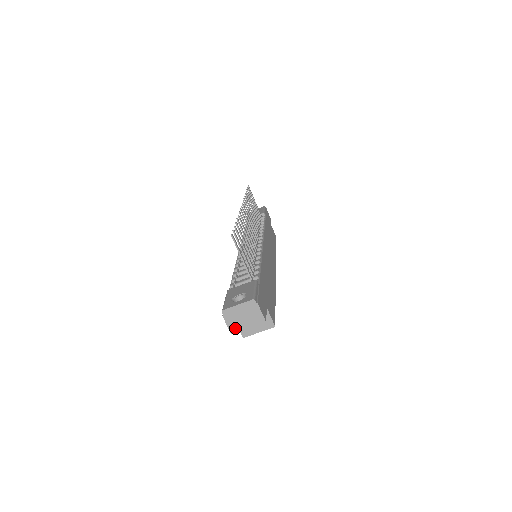
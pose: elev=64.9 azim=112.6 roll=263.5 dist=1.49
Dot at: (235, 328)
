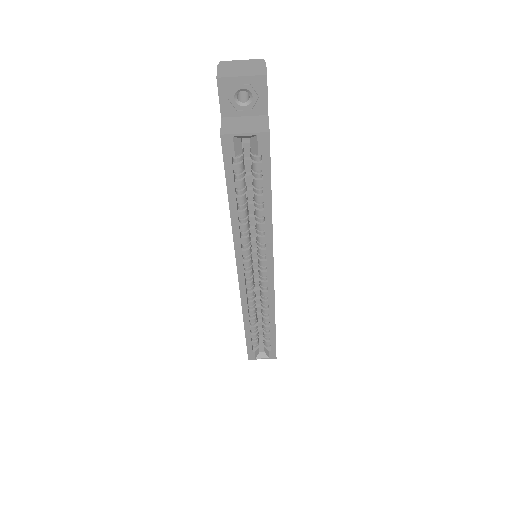
Dot at: (225, 74)
